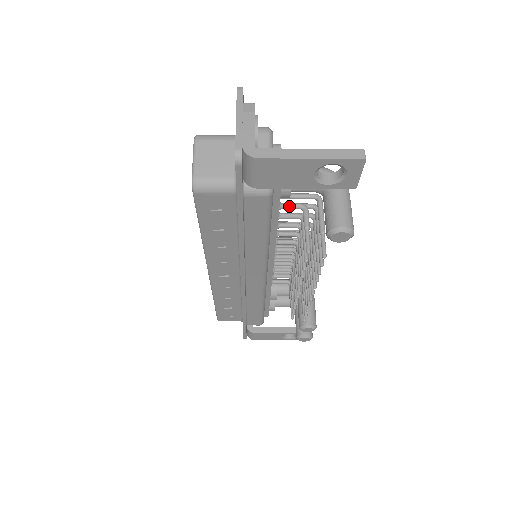
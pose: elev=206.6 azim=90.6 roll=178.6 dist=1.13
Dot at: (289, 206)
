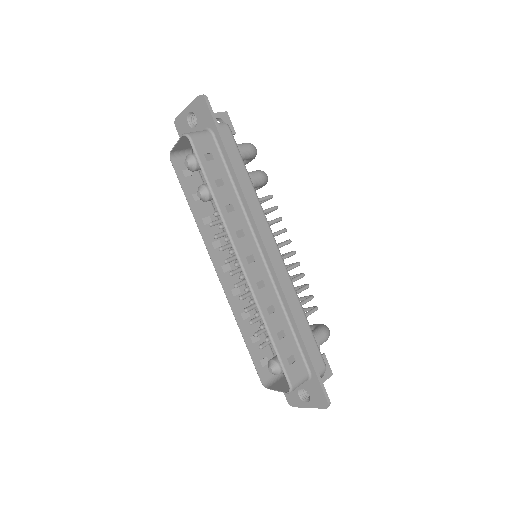
Dot at: occluded
